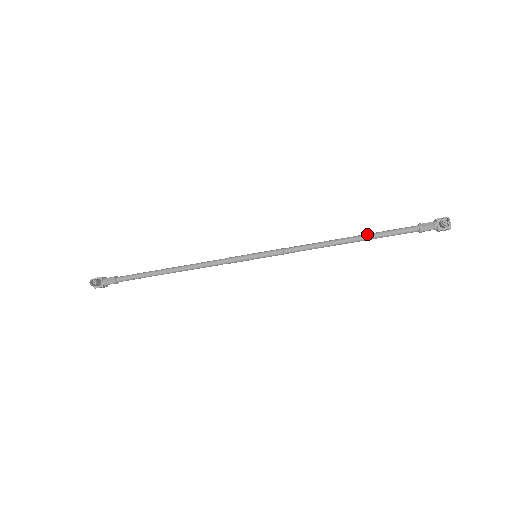
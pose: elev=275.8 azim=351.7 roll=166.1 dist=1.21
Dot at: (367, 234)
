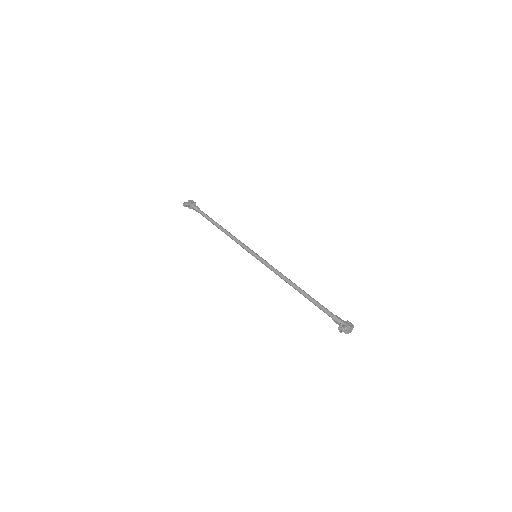
Dot at: (308, 296)
